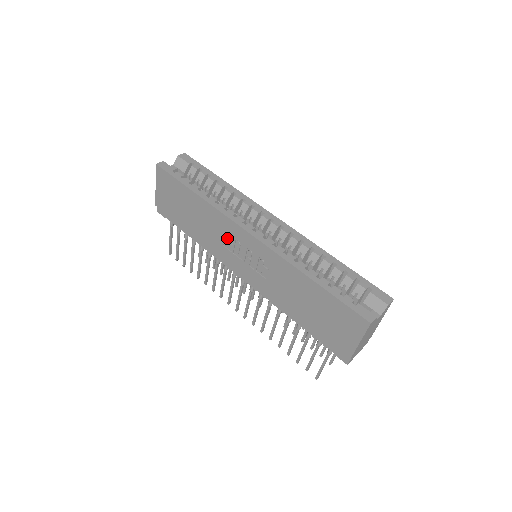
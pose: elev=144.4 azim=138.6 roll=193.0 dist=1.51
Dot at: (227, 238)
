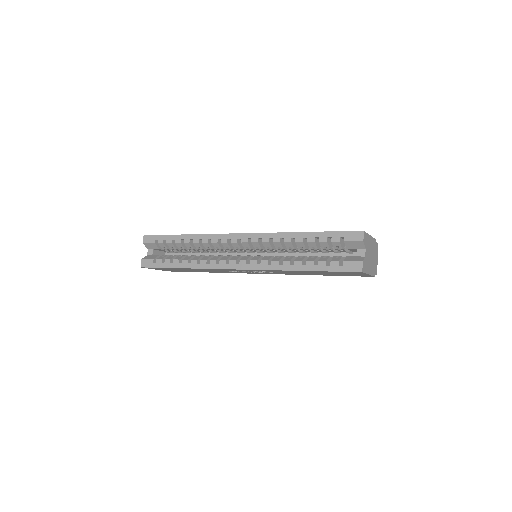
Dot at: occluded
